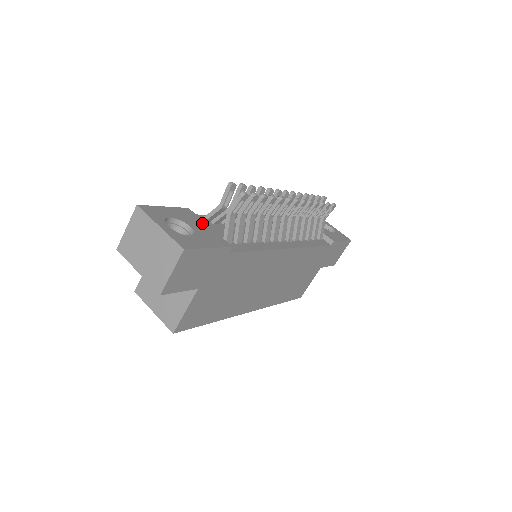
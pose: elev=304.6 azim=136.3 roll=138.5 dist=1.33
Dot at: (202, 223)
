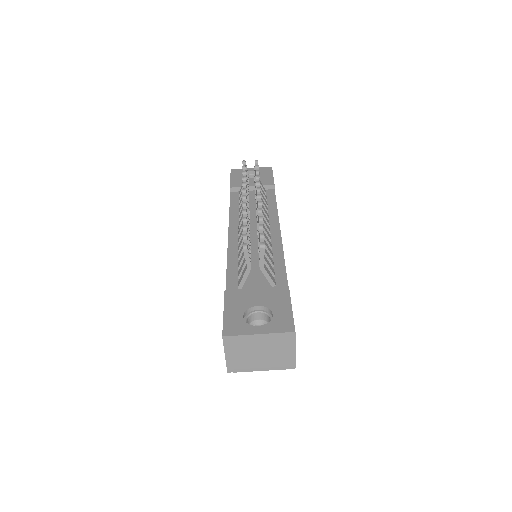
Dot at: (251, 292)
